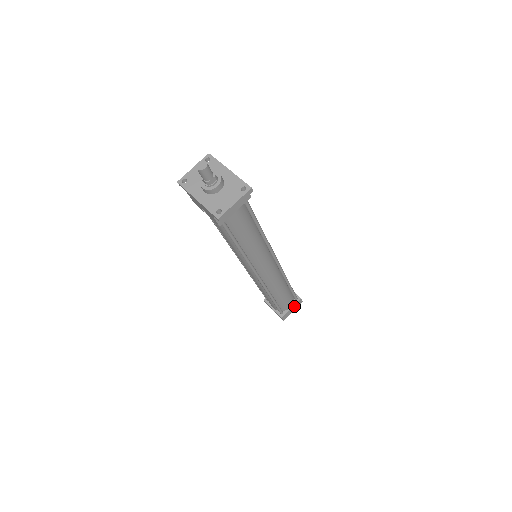
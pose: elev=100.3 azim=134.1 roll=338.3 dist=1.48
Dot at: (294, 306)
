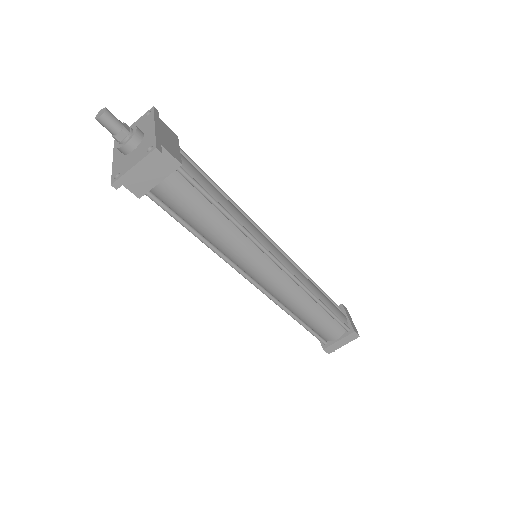
Dot at: (344, 339)
